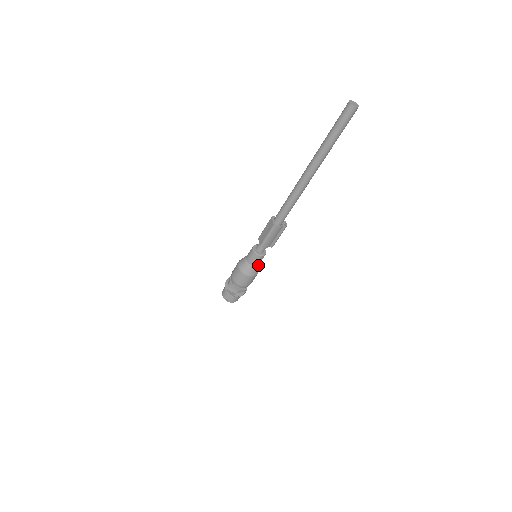
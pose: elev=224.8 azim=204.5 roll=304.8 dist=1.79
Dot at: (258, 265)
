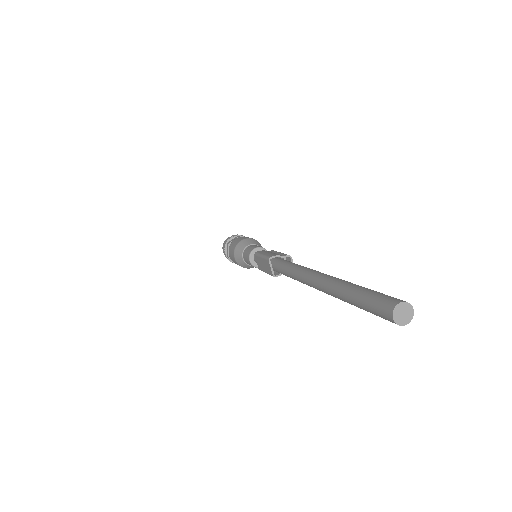
Dot at: occluded
